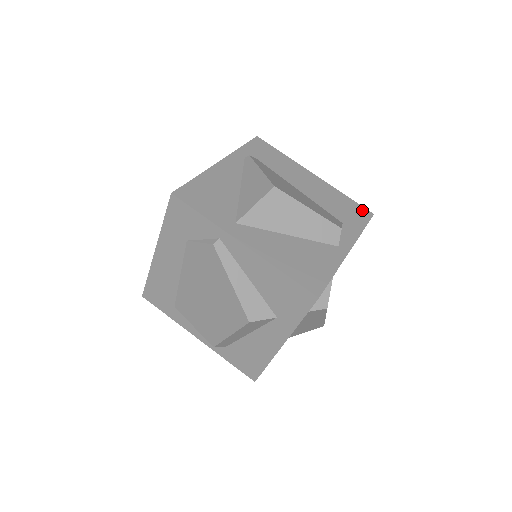
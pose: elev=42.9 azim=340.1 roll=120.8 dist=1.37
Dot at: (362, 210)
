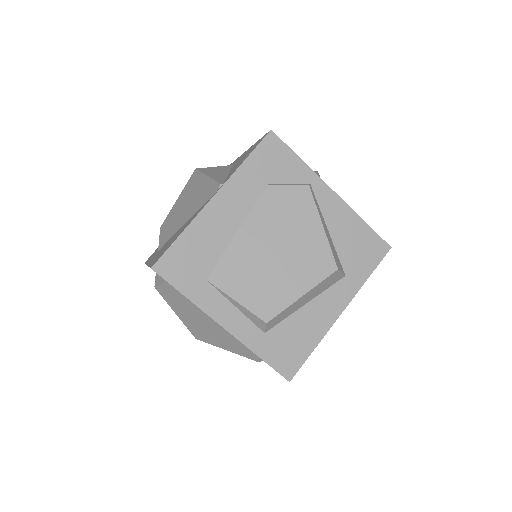
Dot at: occluded
